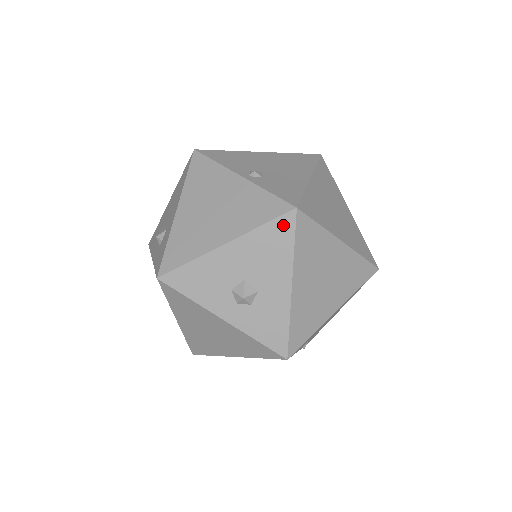
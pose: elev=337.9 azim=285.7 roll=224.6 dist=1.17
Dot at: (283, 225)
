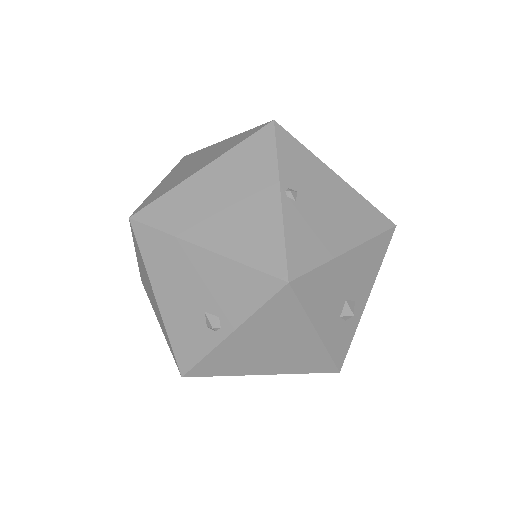
Dot at: occluded
